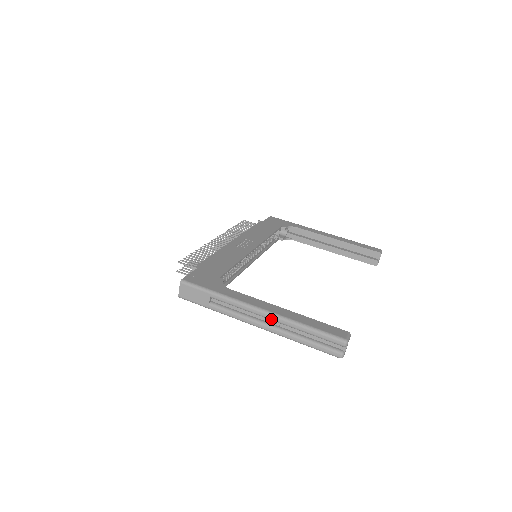
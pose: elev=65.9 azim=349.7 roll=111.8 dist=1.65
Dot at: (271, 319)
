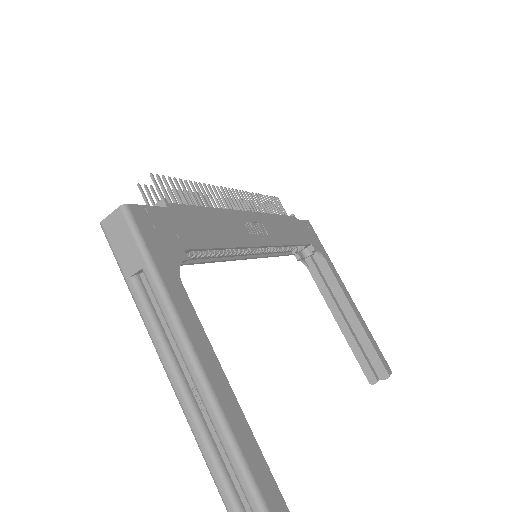
Dot at: (197, 389)
